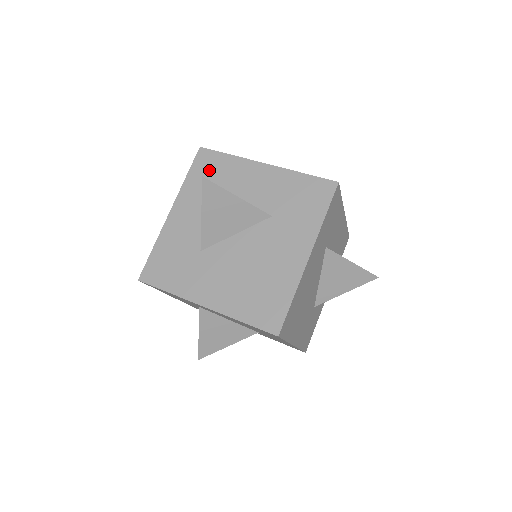
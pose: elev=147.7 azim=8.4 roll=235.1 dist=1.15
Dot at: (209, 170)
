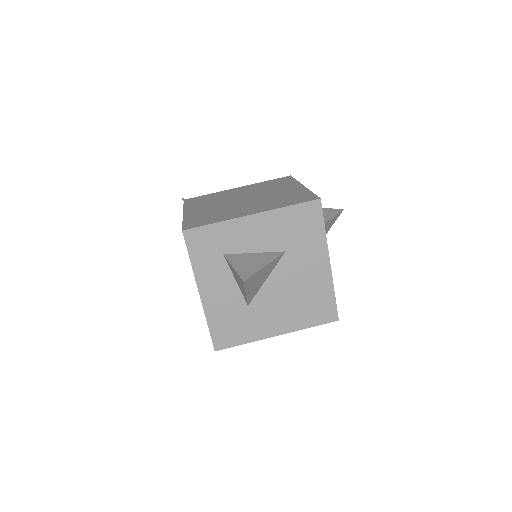
Dot at: (207, 246)
